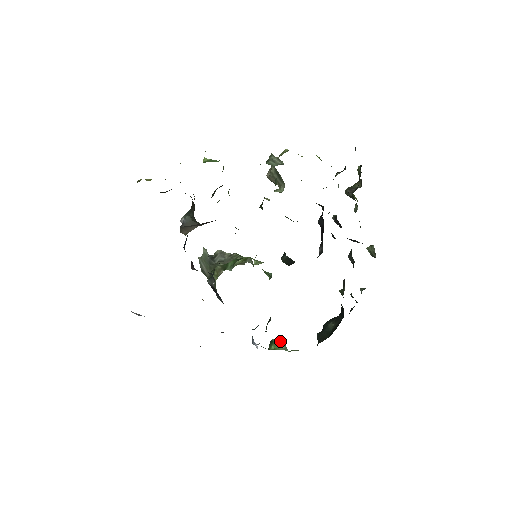
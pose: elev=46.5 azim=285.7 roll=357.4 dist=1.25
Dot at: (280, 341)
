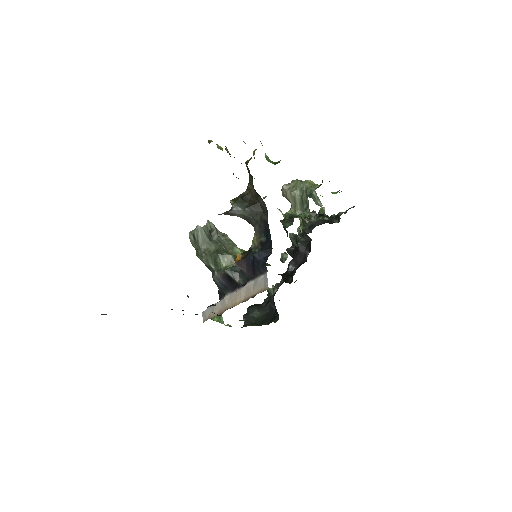
Dot at: occluded
